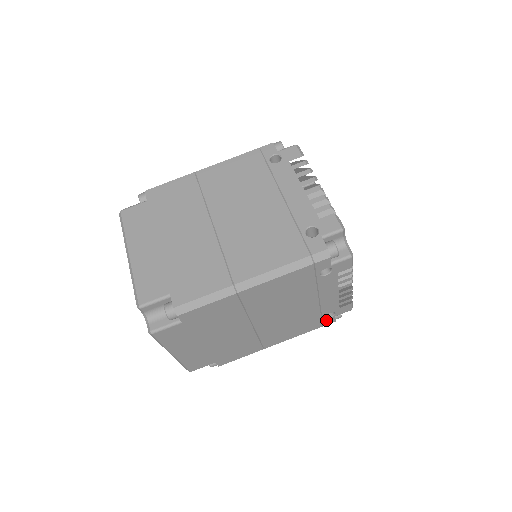
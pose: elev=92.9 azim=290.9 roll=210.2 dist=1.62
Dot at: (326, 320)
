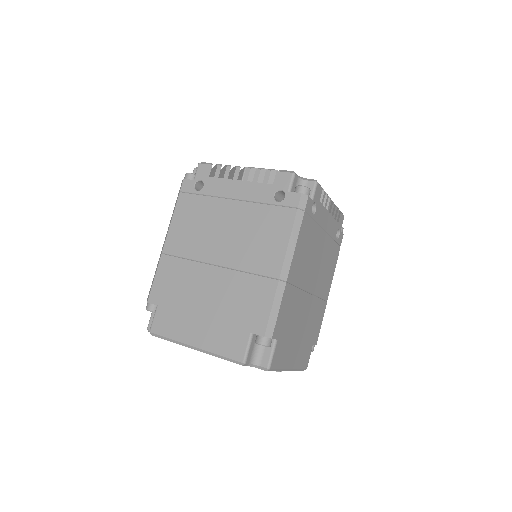
Dot at: (339, 240)
